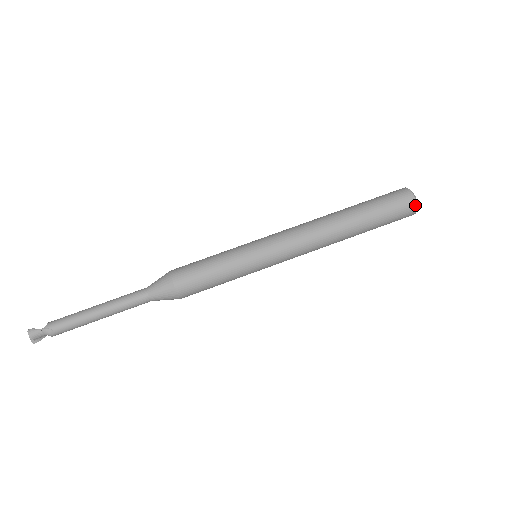
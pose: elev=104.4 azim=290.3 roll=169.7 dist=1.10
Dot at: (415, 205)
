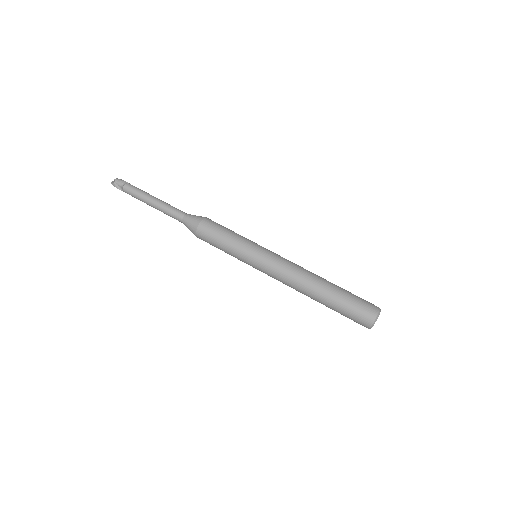
Dot at: (377, 311)
